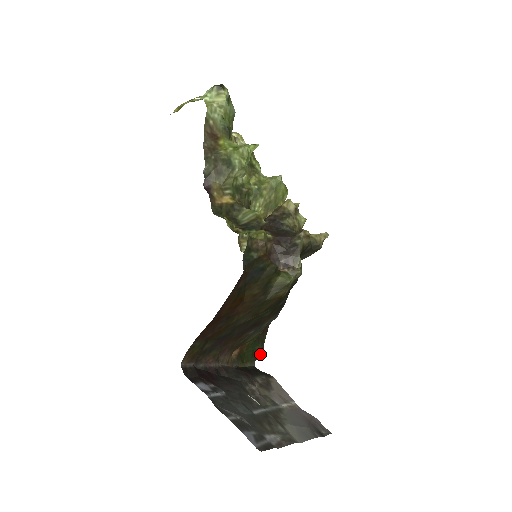
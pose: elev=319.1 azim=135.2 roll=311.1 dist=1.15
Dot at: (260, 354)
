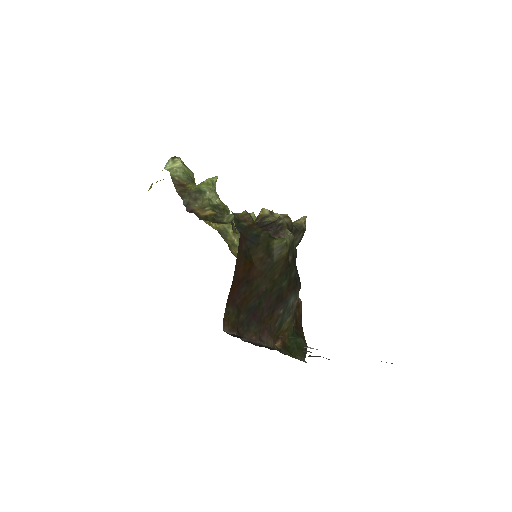
Dot at: (306, 350)
